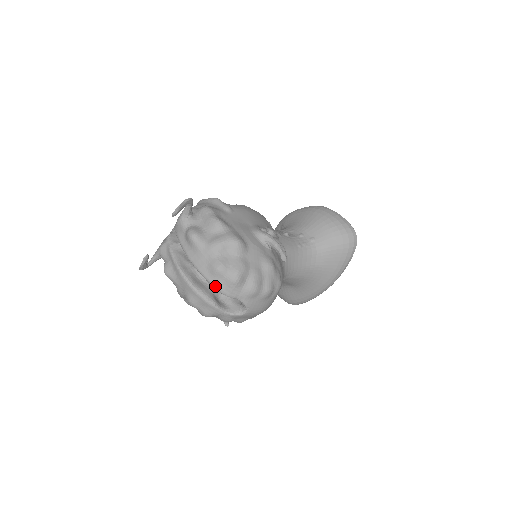
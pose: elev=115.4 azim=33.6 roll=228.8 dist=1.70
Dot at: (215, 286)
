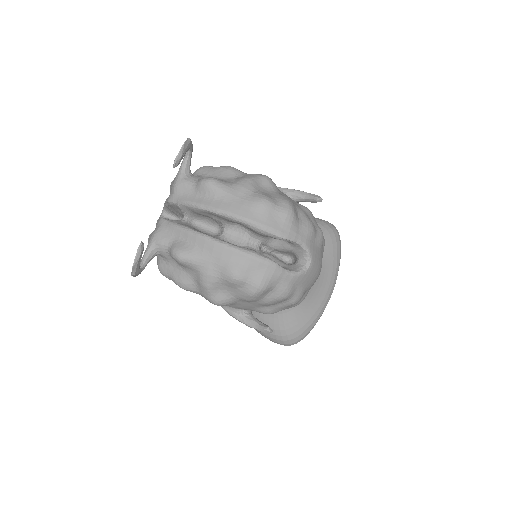
Dot at: (267, 228)
